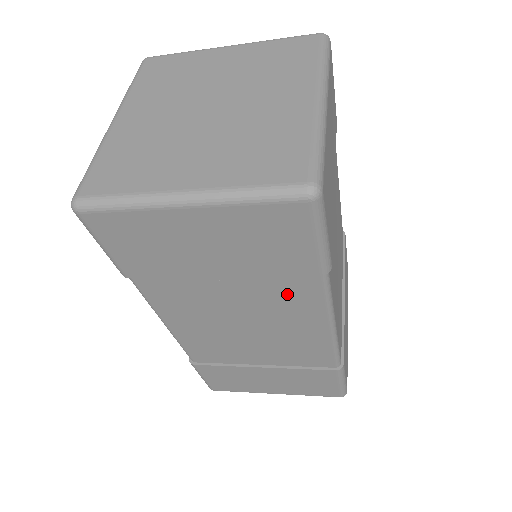
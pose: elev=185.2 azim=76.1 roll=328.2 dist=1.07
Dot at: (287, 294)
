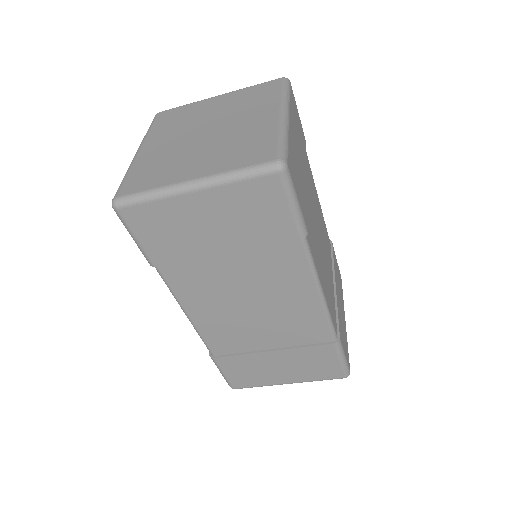
Dot at: (279, 264)
